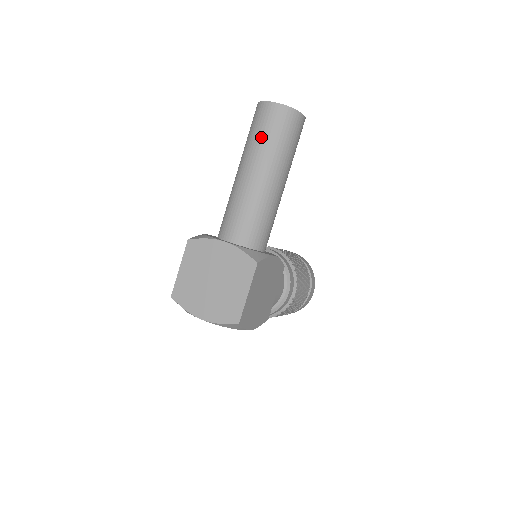
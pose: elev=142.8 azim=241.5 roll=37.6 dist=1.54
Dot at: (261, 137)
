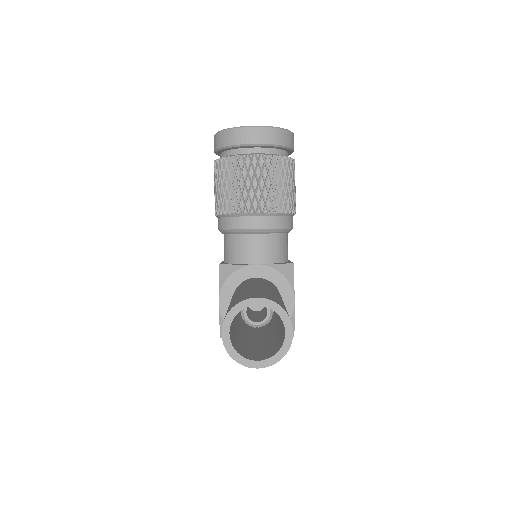
Dot at: occluded
